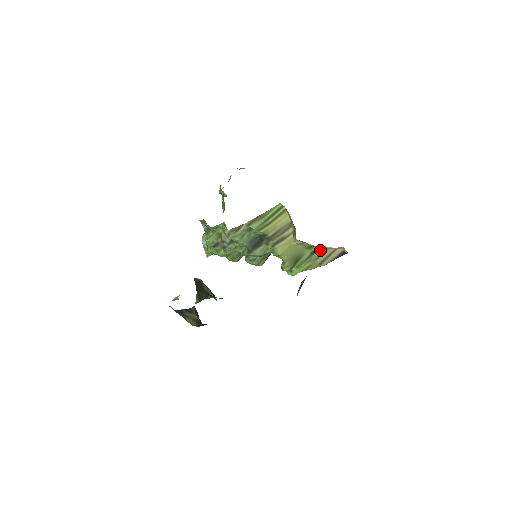
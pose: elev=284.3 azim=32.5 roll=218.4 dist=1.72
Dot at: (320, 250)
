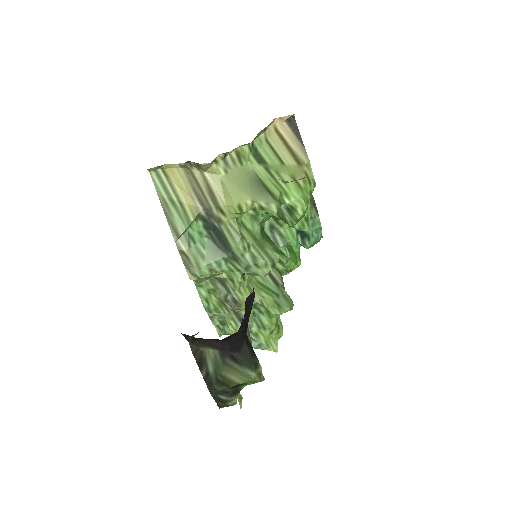
Dot at: (262, 150)
